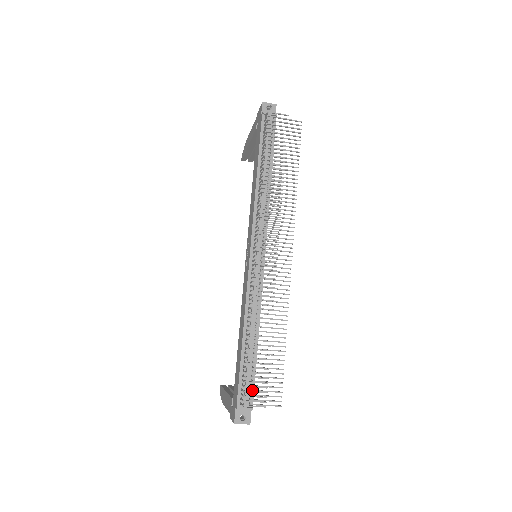
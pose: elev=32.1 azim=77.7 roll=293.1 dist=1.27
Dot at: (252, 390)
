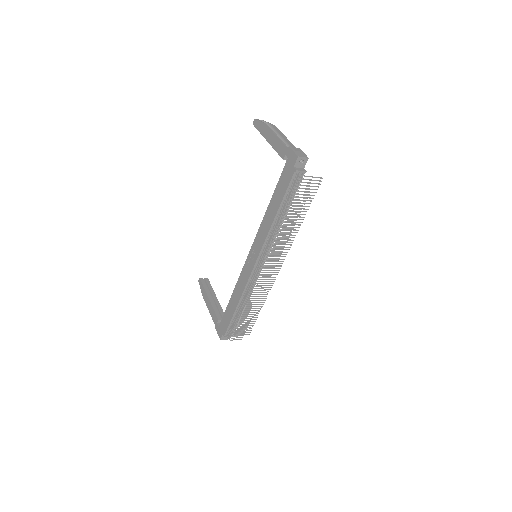
Dot at: occluded
